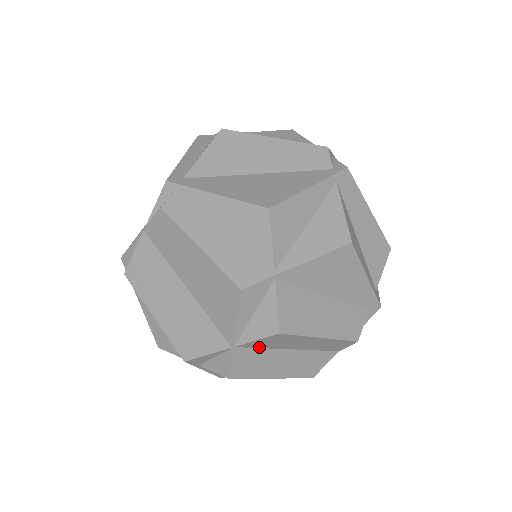
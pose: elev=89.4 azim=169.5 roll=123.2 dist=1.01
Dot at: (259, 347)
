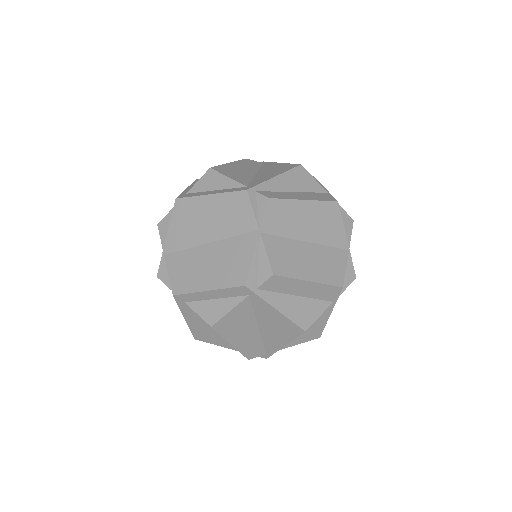
Dot at: occluded
